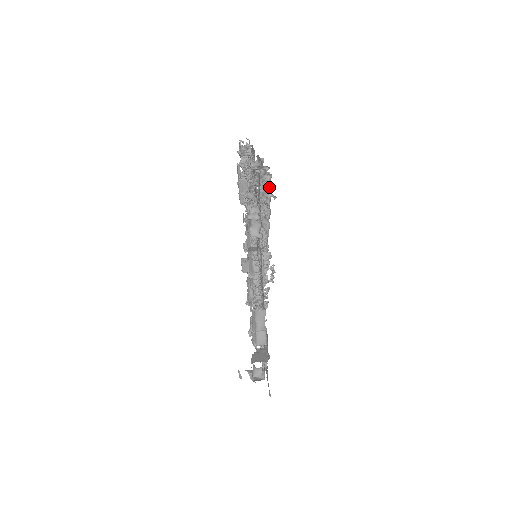
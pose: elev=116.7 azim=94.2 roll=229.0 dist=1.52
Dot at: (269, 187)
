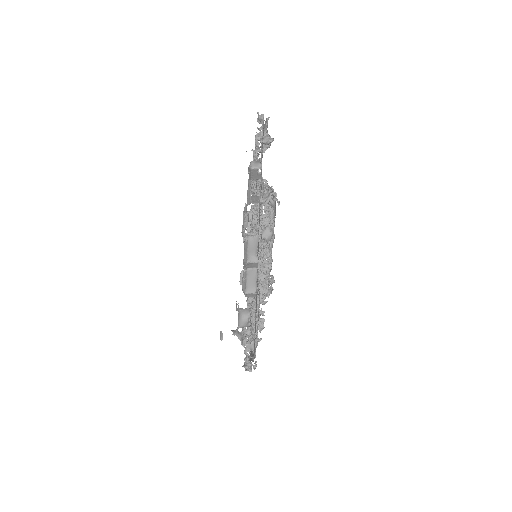
Dot at: (274, 207)
